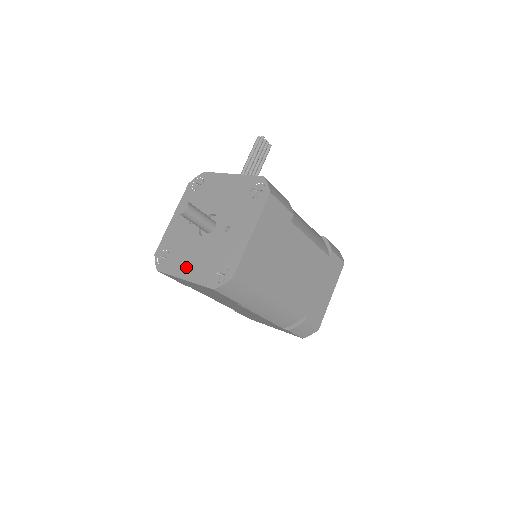
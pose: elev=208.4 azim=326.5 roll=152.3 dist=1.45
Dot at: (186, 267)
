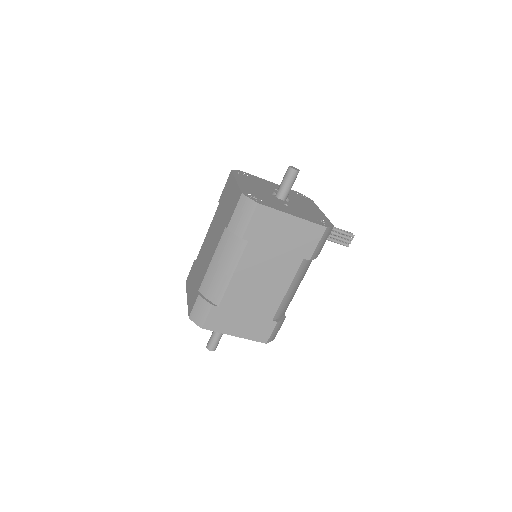
Dot at: (246, 183)
